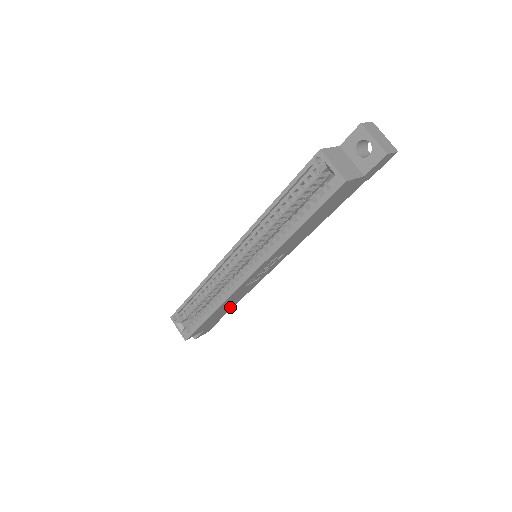
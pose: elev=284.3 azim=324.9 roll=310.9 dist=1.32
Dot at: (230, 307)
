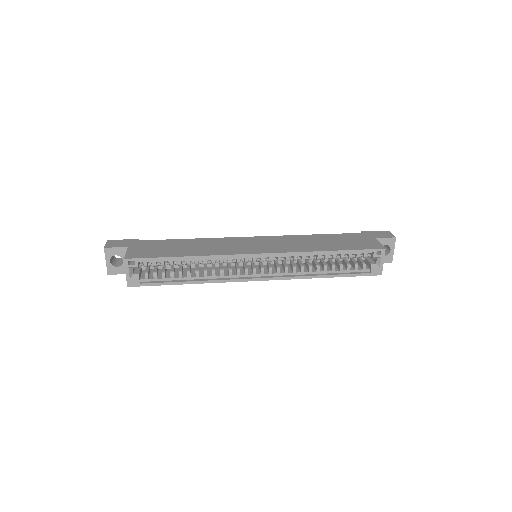
Dot at: occluded
